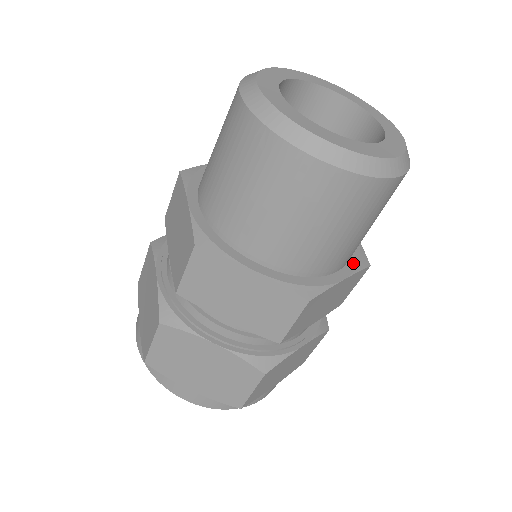
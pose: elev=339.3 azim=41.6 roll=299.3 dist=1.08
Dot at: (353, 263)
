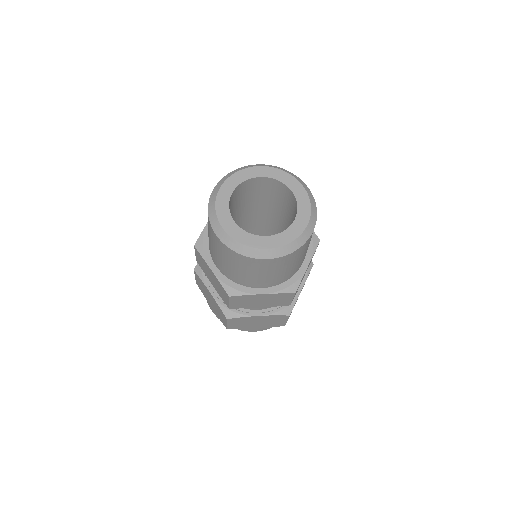
Dot at: (280, 287)
